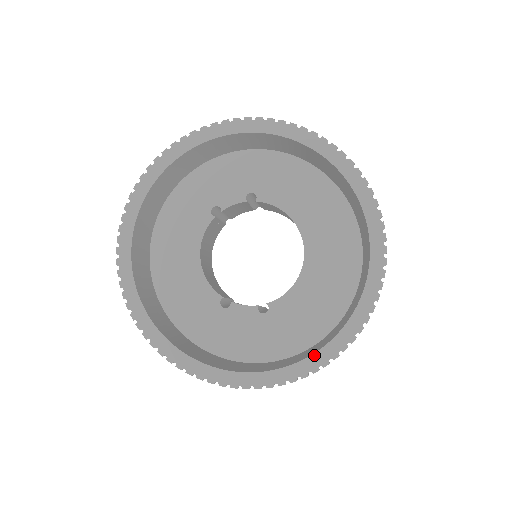
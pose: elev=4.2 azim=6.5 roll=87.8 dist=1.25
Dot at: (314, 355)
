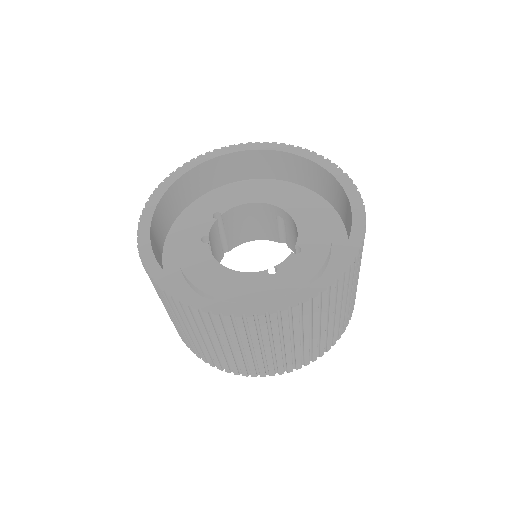
Dot at: (353, 218)
